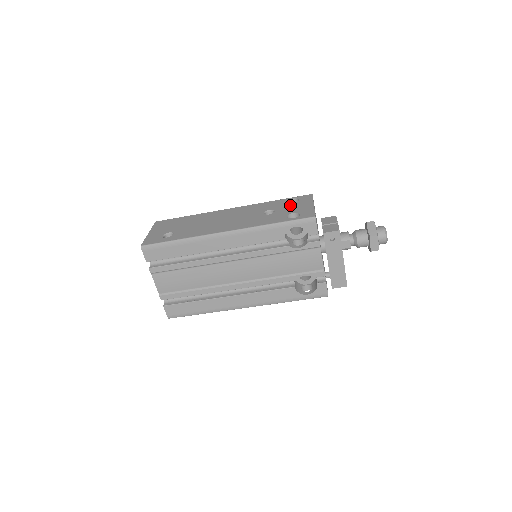
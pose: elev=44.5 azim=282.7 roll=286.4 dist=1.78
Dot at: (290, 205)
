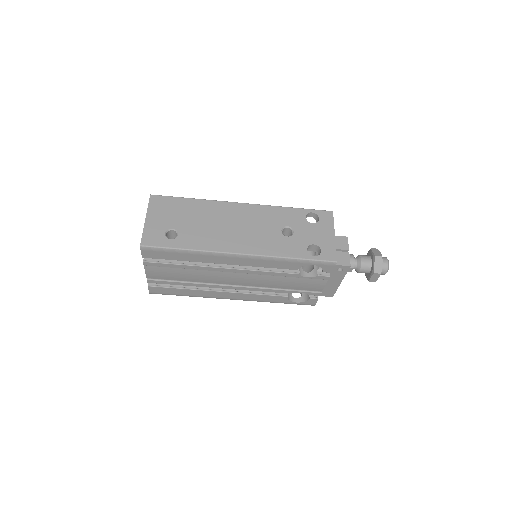
Dot at: (310, 226)
